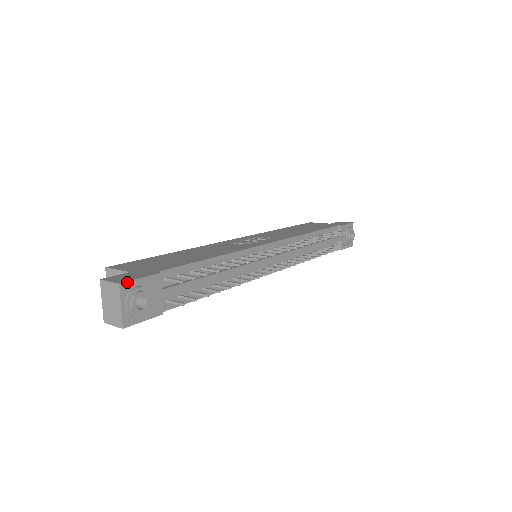
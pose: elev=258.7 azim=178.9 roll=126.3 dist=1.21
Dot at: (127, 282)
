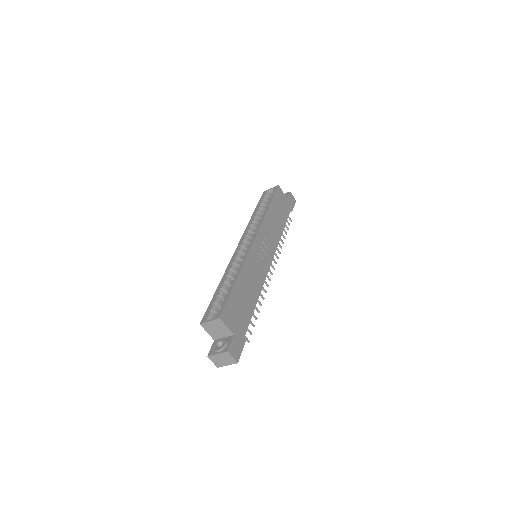
Dot at: occluded
